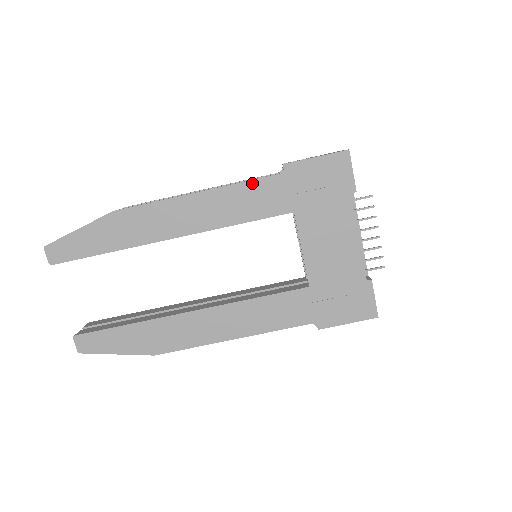
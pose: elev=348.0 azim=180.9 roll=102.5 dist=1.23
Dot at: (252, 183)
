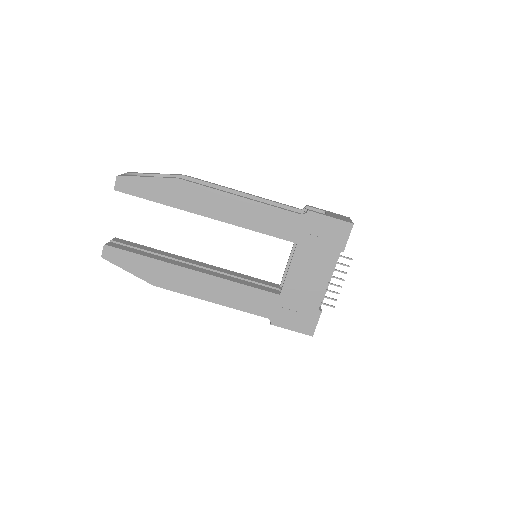
Dot at: (281, 211)
